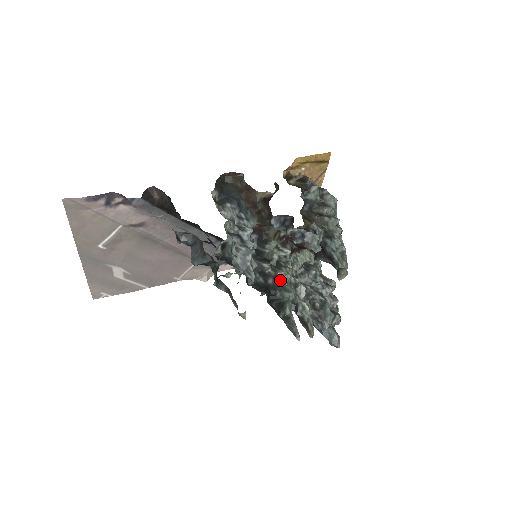
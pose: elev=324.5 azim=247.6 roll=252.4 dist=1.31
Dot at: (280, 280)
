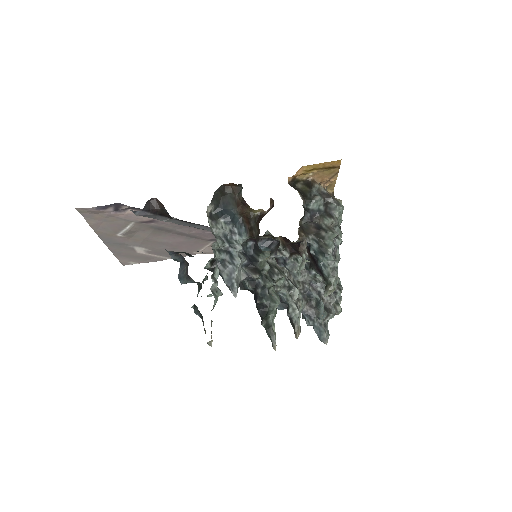
Dot at: (269, 289)
